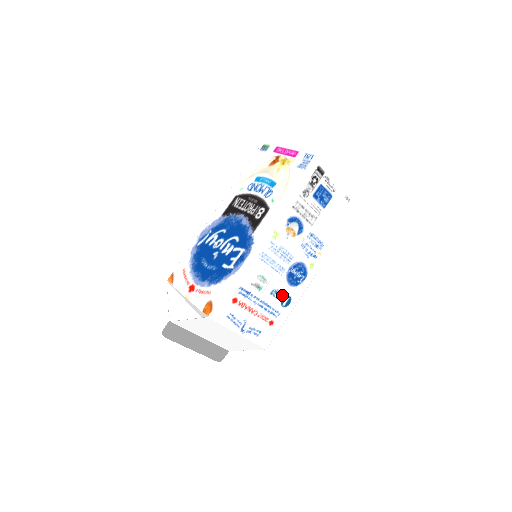
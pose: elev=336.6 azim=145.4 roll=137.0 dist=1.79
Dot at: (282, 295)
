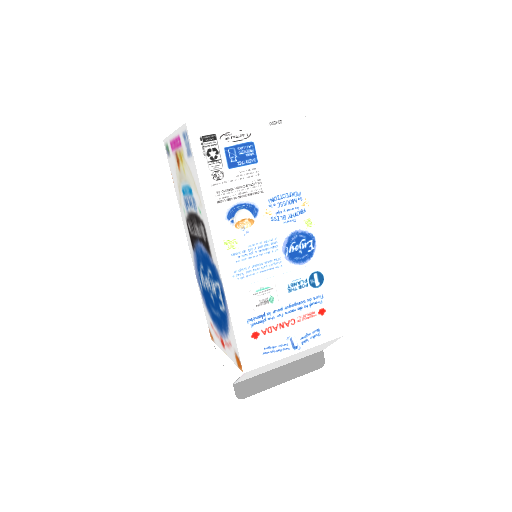
Dot at: (305, 280)
